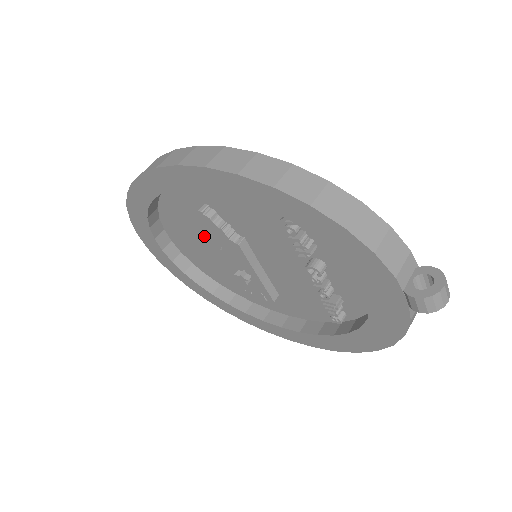
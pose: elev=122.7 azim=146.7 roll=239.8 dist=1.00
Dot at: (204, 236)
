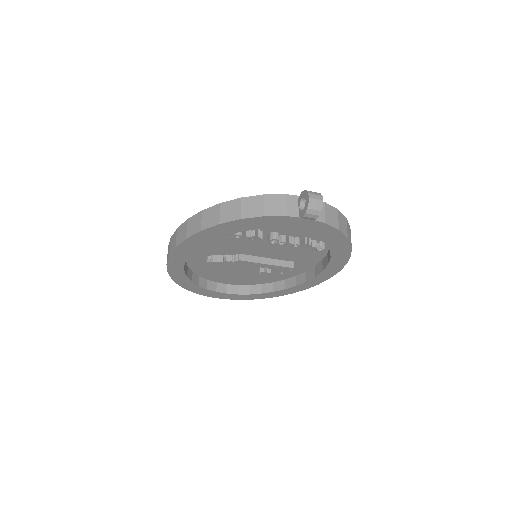
Dot at: (230, 269)
